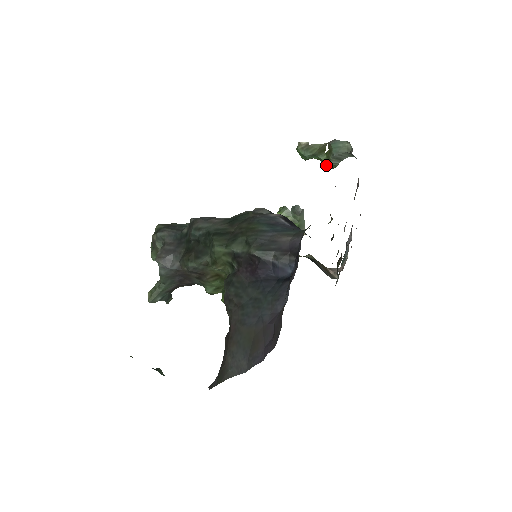
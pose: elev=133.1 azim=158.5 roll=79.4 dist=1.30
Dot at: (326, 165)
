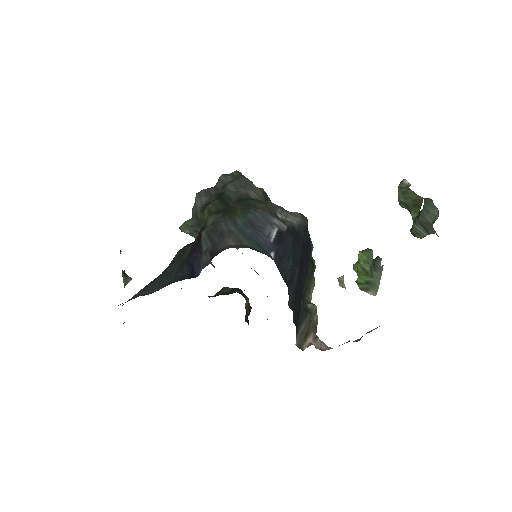
Dot at: (412, 227)
